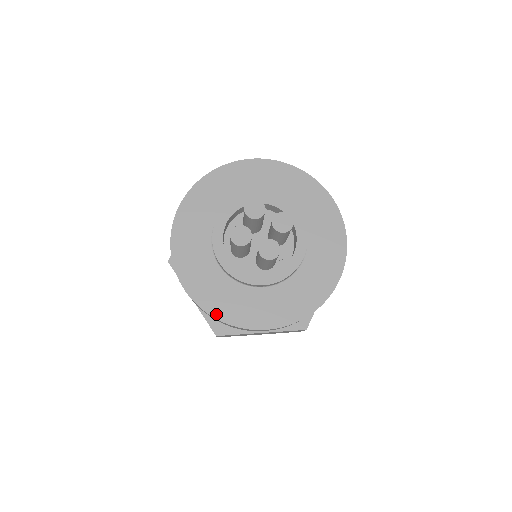
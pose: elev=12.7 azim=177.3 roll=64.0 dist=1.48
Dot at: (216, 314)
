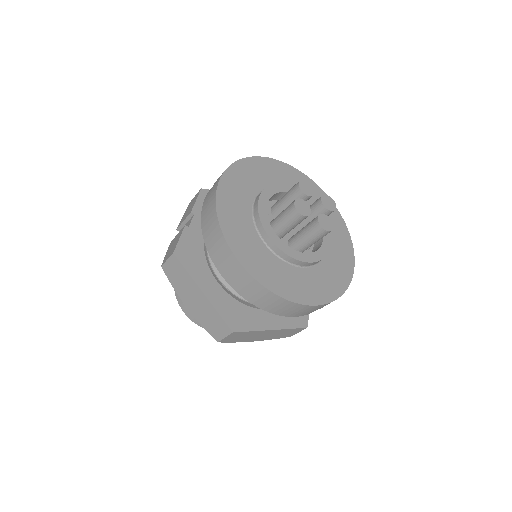
Dot at: (272, 288)
